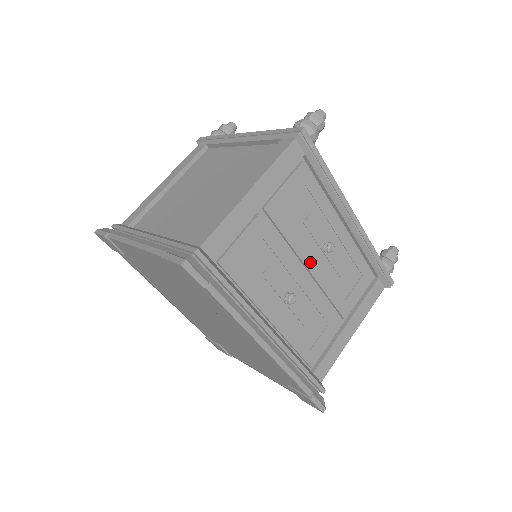
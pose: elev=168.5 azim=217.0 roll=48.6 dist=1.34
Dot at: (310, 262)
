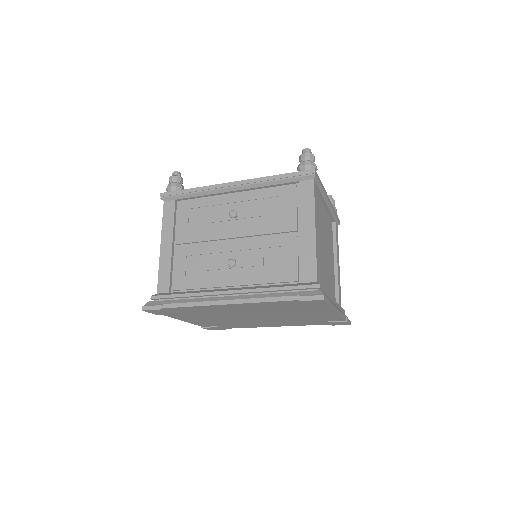
Dot at: (231, 233)
